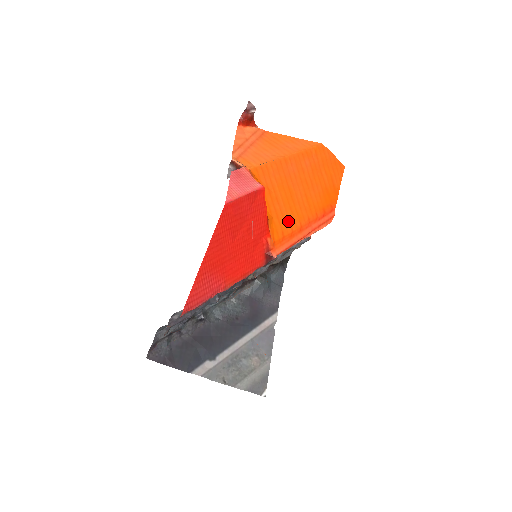
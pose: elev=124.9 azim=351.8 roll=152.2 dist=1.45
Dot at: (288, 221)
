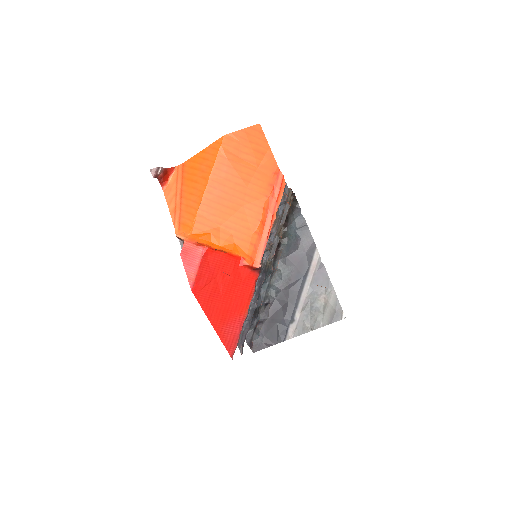
Dot at: (248, 231)
